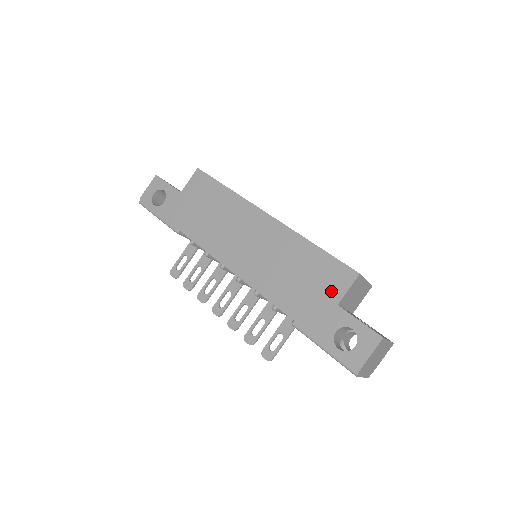
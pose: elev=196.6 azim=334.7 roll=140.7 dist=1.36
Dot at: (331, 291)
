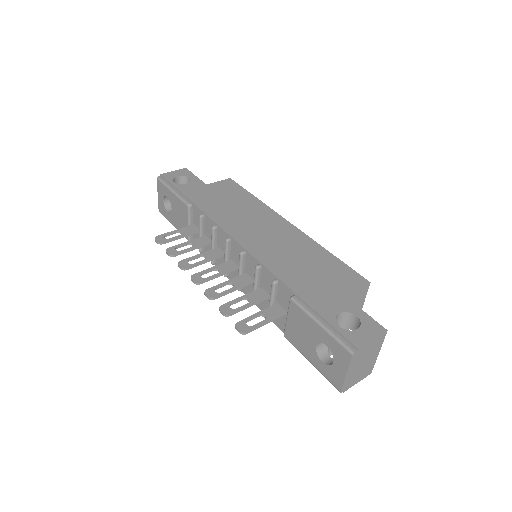
Dot at: (340, 285)
